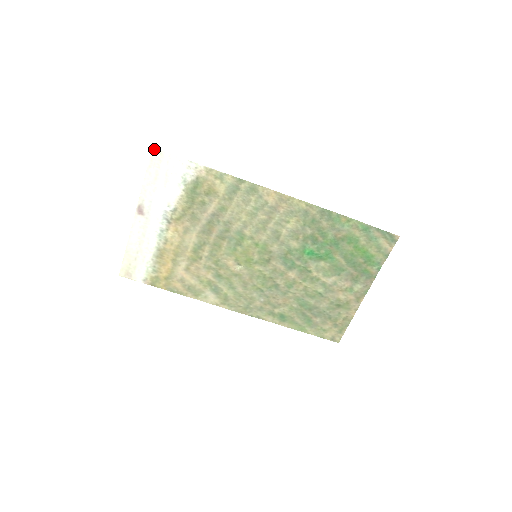
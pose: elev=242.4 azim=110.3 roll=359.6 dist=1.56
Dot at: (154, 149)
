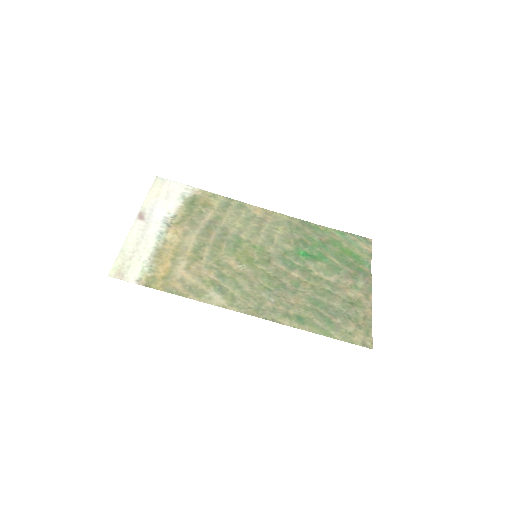
Dot at: (157, 177)
